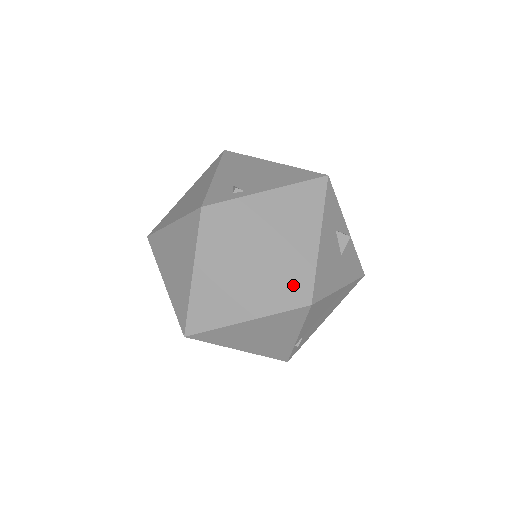
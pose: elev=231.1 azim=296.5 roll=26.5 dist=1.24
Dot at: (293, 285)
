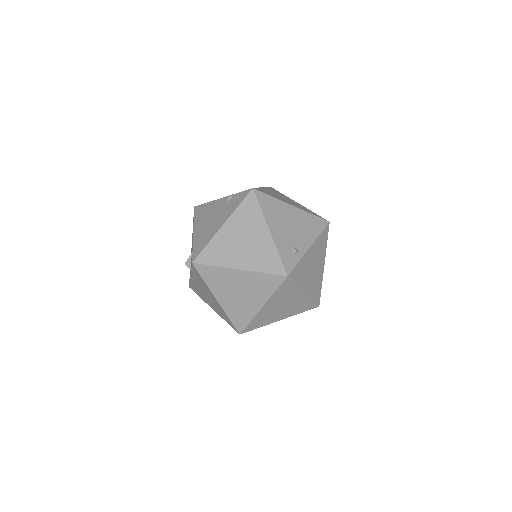
Dot at: (315, 300)
